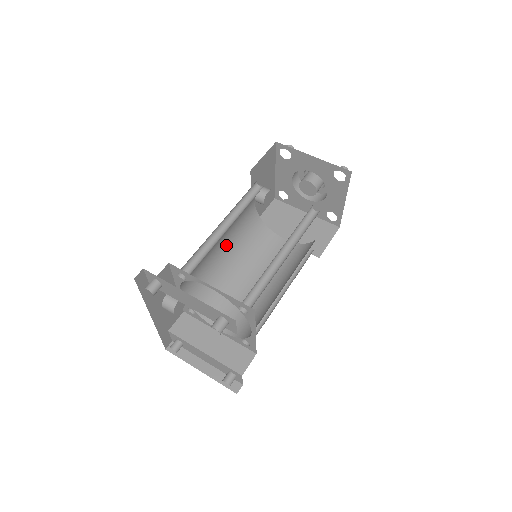
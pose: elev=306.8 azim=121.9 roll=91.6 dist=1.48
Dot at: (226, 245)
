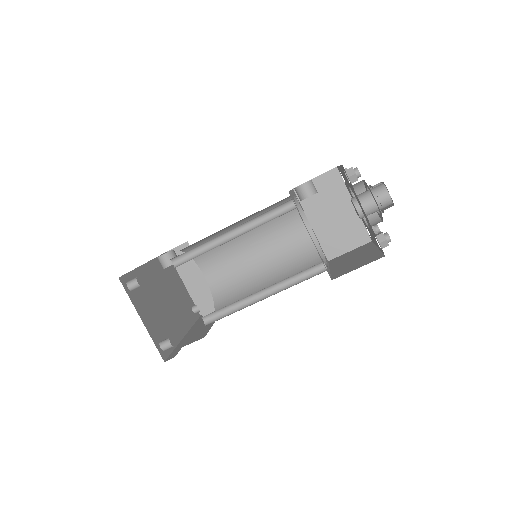
Dot at: (242, 220)
